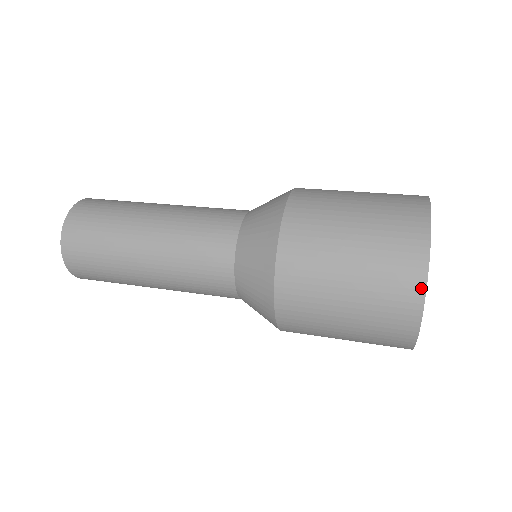
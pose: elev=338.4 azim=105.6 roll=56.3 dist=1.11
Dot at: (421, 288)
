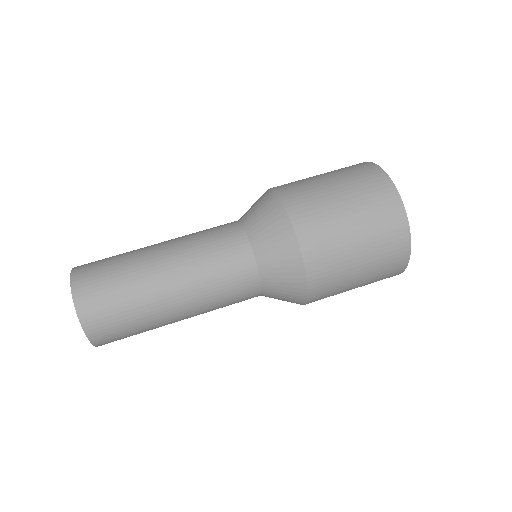
Dot at: occluded
